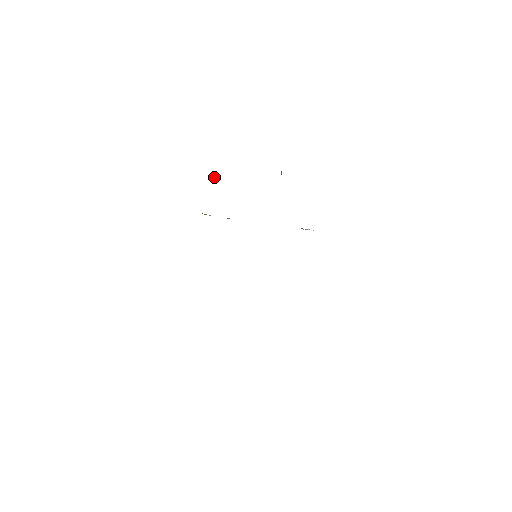
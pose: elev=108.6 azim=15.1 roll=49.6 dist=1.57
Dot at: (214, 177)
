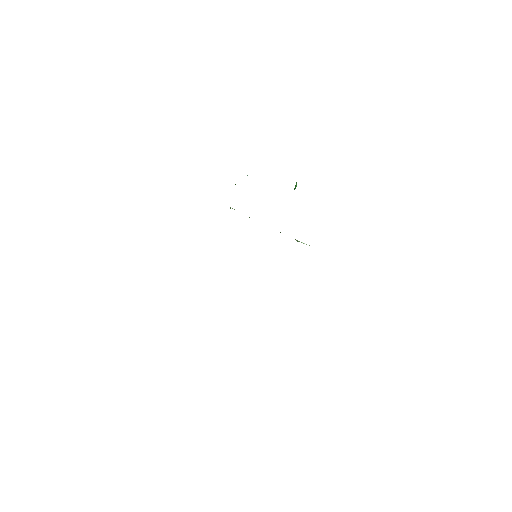
Dot at: occluded
